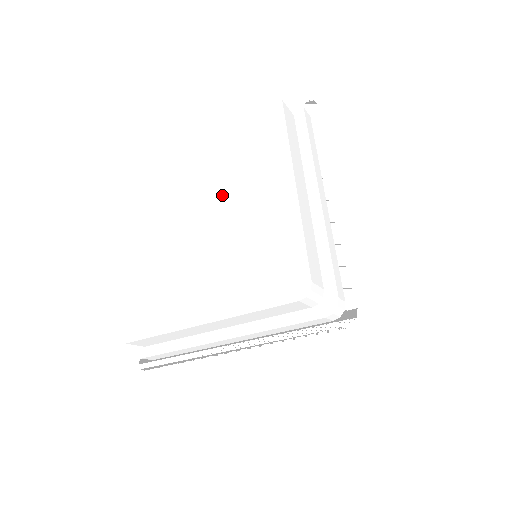
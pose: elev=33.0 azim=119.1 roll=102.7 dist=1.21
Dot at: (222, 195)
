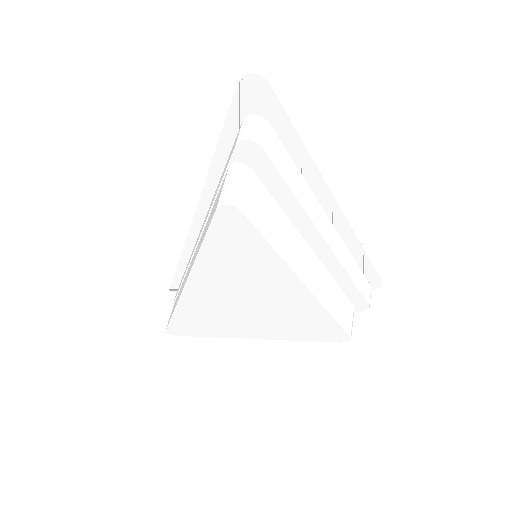
Dot at: (205, 282)
